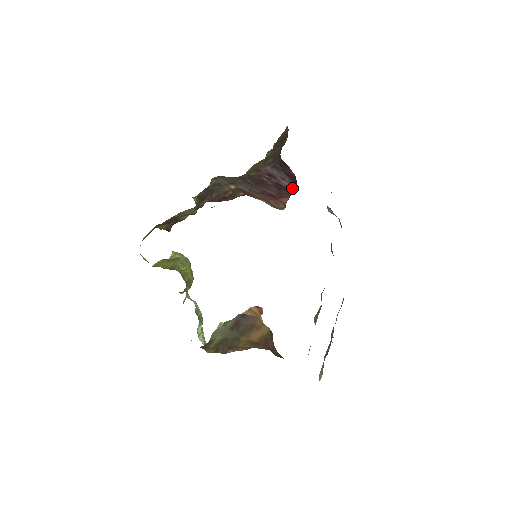
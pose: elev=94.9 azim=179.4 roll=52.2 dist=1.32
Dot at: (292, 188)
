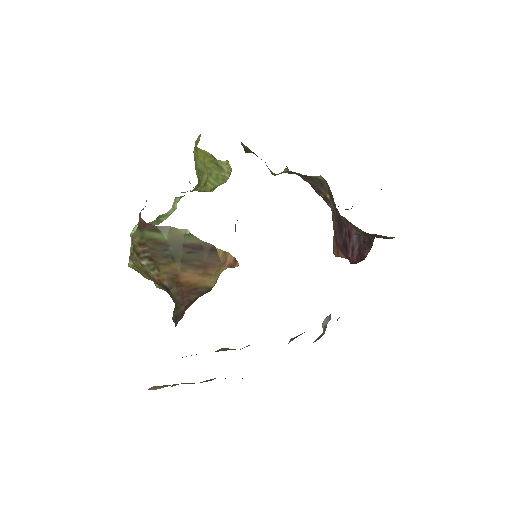
Dot at: (350, 261)
